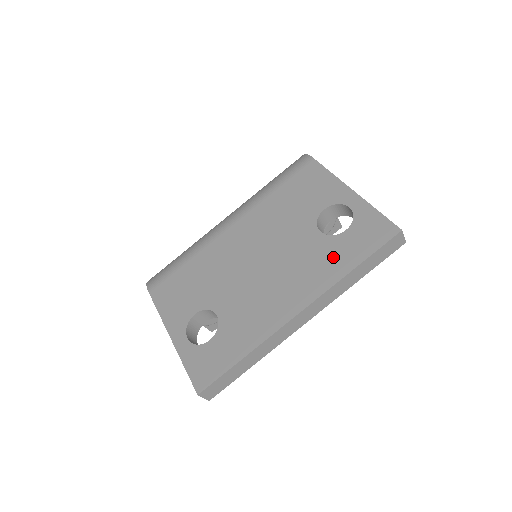
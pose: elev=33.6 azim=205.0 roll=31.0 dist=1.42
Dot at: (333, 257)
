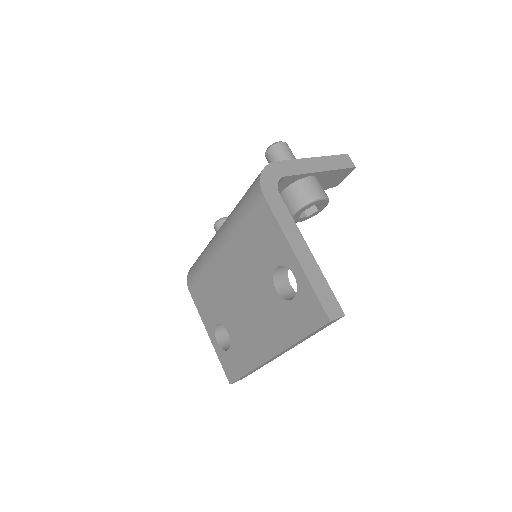
Dot at: (286, 322)
